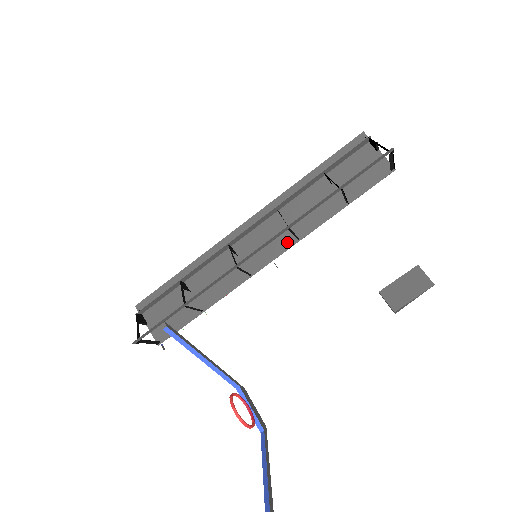
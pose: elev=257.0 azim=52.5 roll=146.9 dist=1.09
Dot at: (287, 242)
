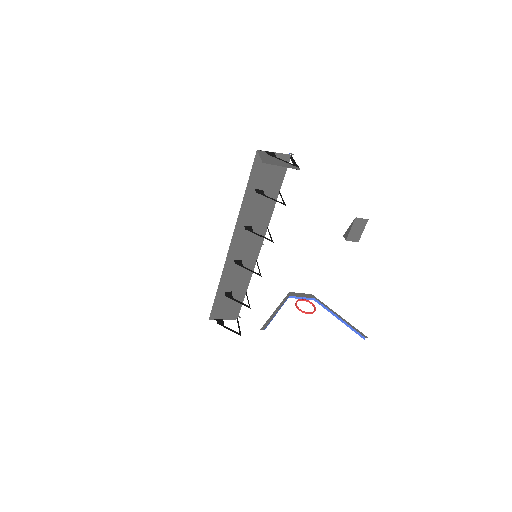
Dot at: (262, 233)
